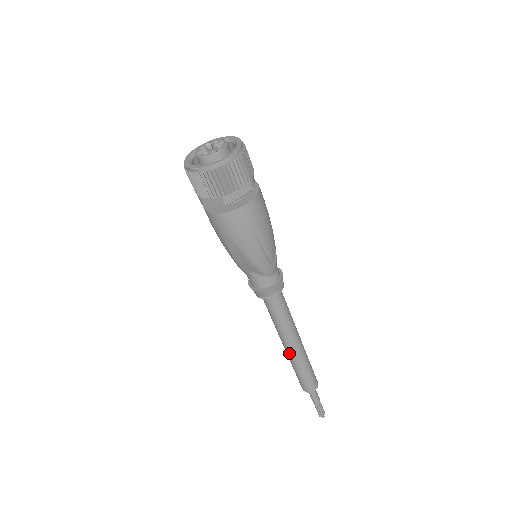
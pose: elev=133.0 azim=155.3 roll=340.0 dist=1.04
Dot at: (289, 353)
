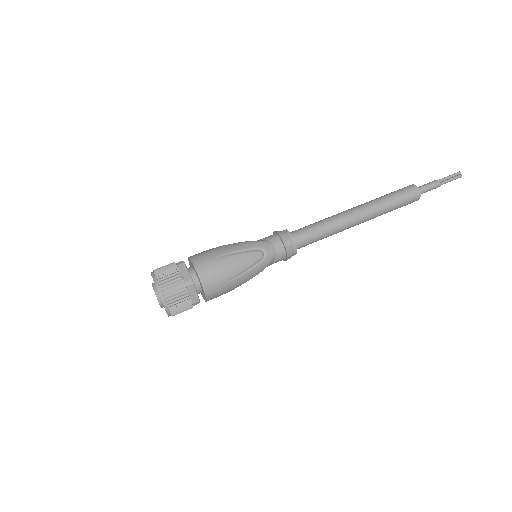
Dot at: (363, 222)
